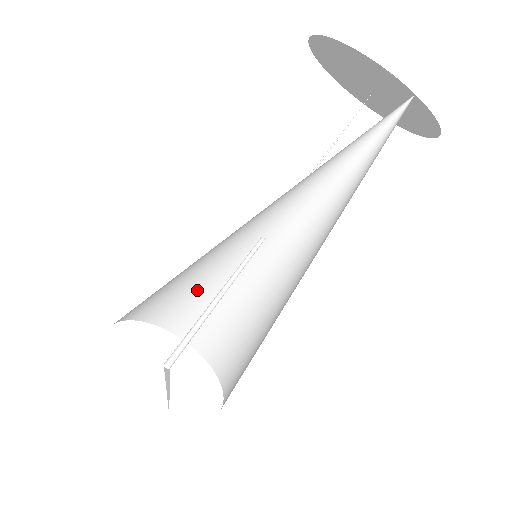
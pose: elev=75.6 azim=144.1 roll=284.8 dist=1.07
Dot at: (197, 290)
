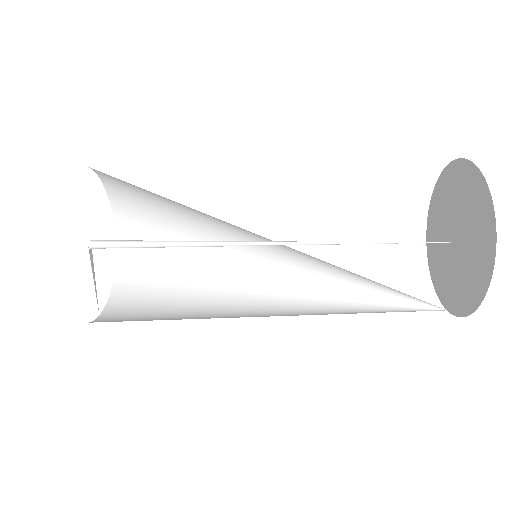
Dot at: occluded
